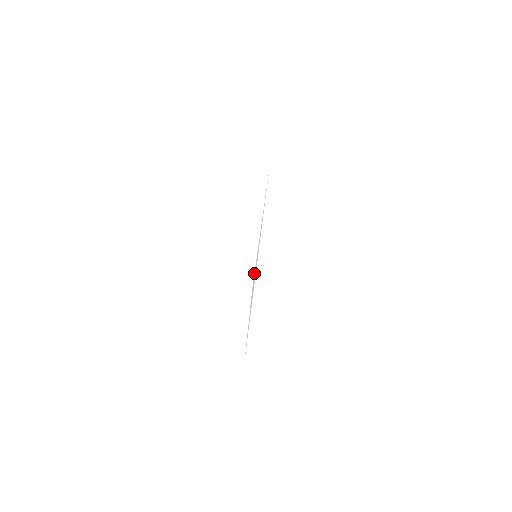
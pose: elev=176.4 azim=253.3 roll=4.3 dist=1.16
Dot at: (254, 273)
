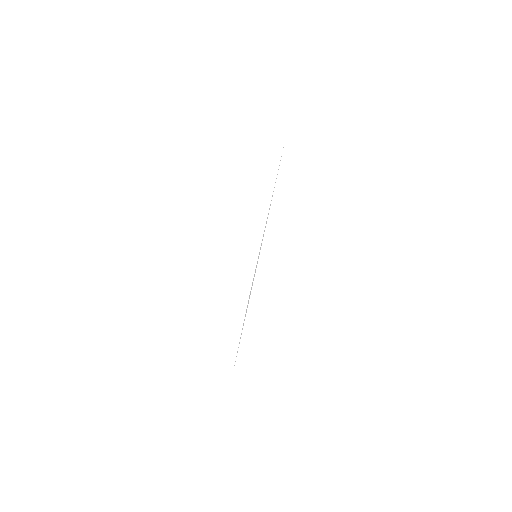
Dot at: occluded
